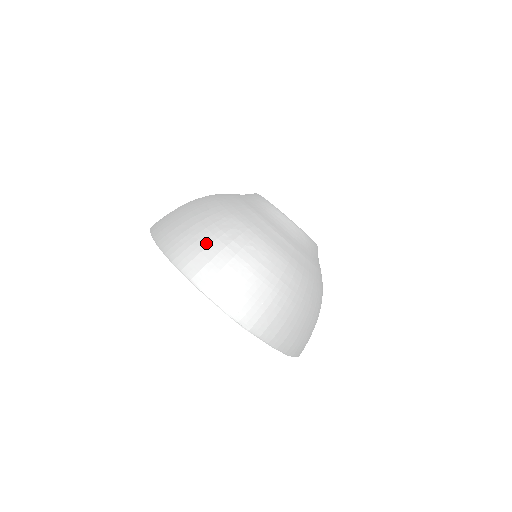
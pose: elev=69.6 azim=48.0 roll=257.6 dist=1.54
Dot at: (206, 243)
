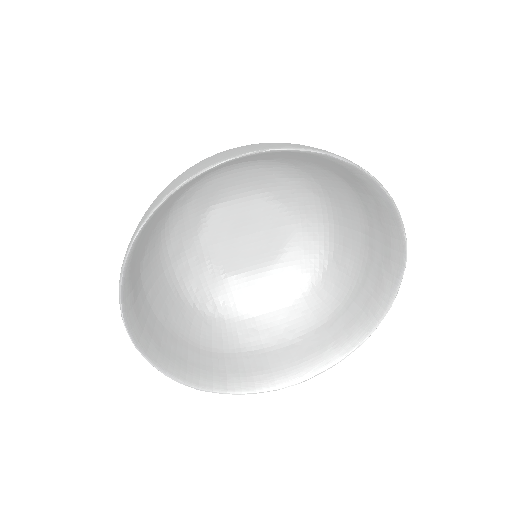
Dot at: occluded
